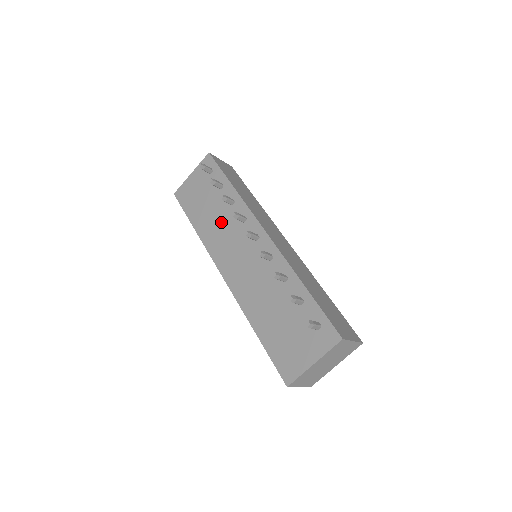
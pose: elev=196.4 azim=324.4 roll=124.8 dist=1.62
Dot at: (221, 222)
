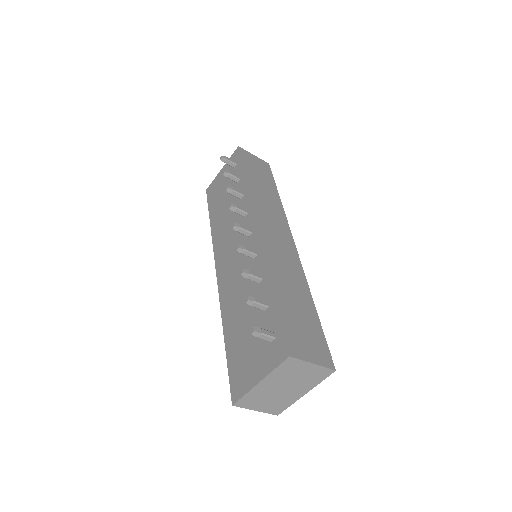
Dot at: (229, 217)
